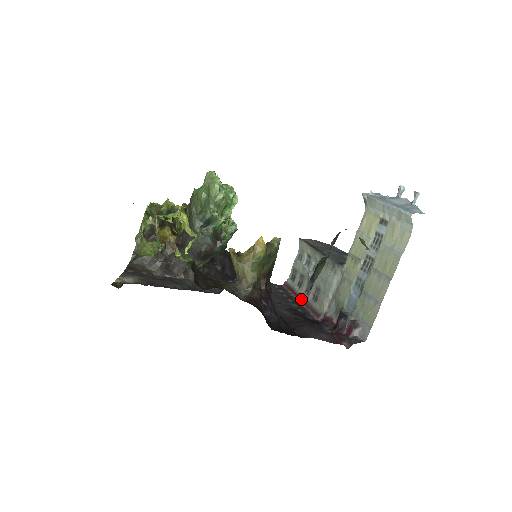
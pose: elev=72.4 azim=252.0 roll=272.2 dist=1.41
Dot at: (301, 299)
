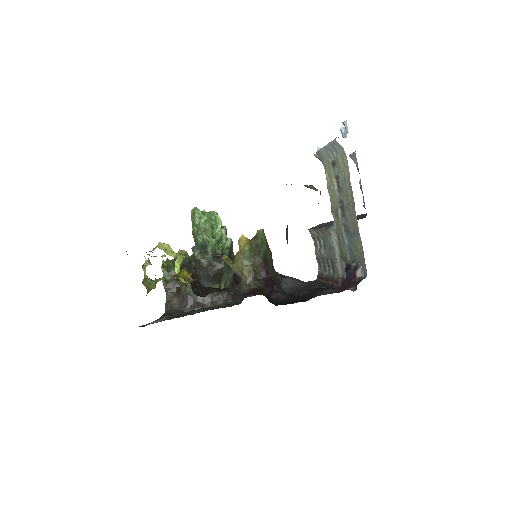
Dot at: (327, 279)
